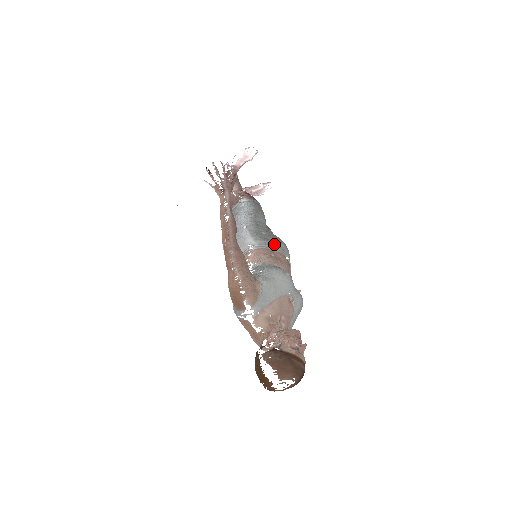
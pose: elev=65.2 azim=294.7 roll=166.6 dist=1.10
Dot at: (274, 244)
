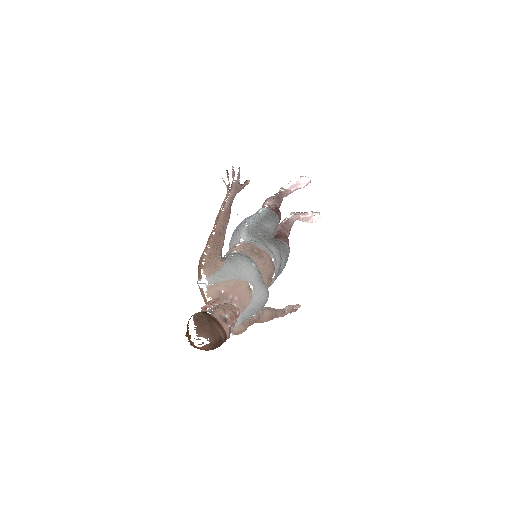
Dot at: (263, 244)
